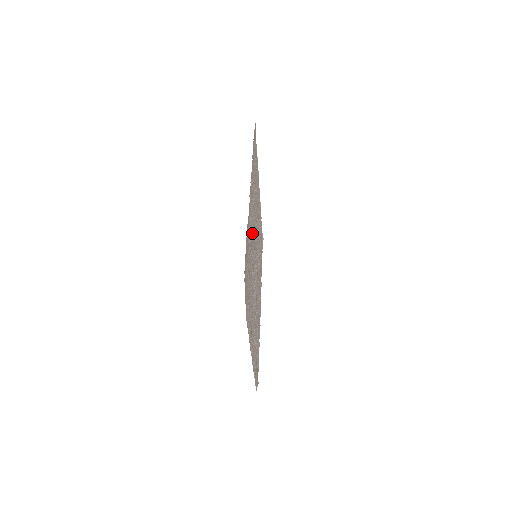
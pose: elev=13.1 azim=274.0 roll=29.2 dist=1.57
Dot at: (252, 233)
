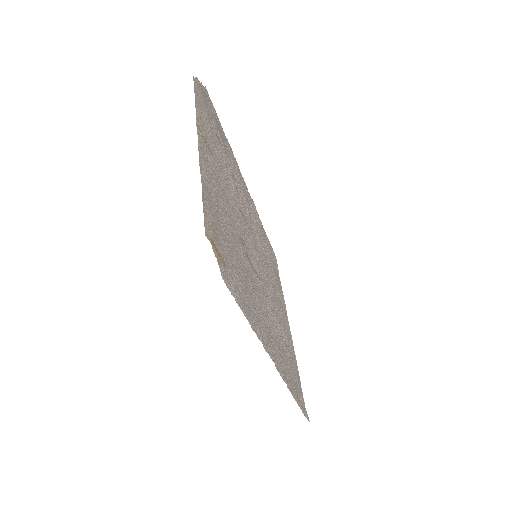
Dot at: (243, 202)
